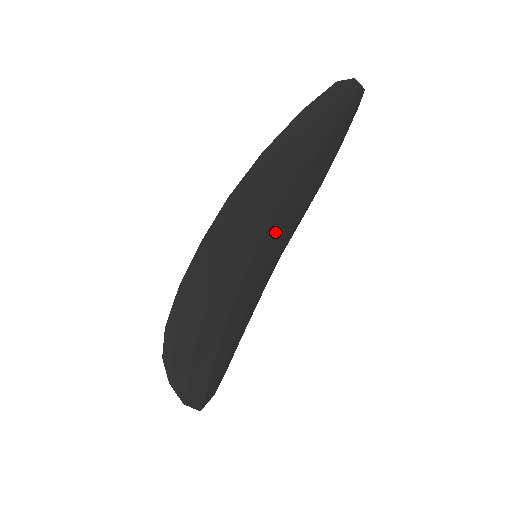
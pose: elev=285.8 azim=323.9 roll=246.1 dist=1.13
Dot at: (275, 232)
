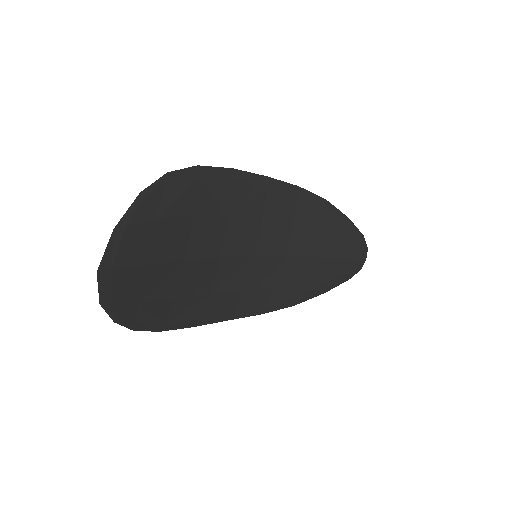
Dot at: (268, 271)
